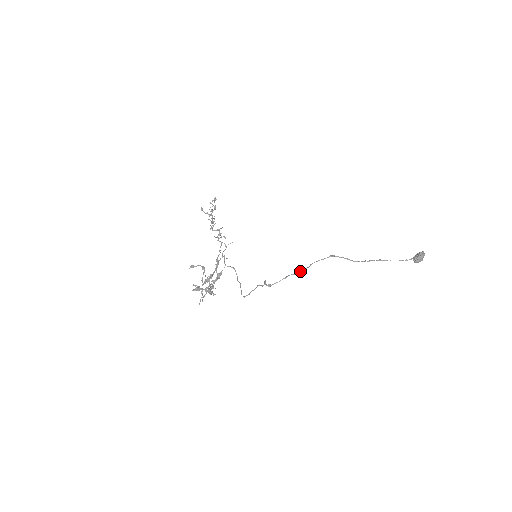
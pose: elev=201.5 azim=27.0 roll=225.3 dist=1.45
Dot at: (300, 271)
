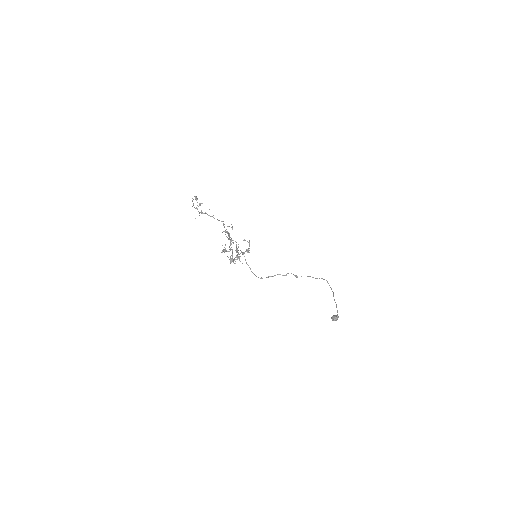
Dot at: (315, 278)
